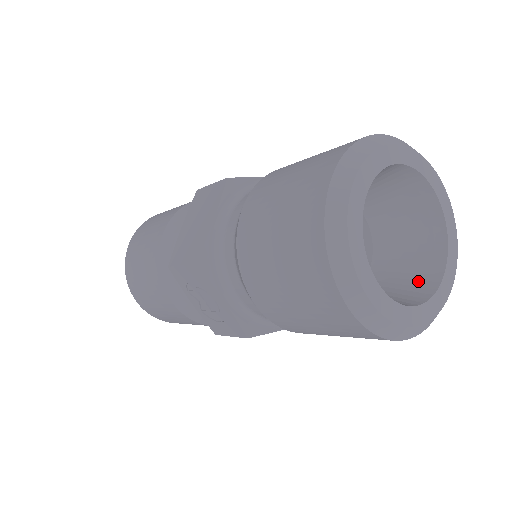
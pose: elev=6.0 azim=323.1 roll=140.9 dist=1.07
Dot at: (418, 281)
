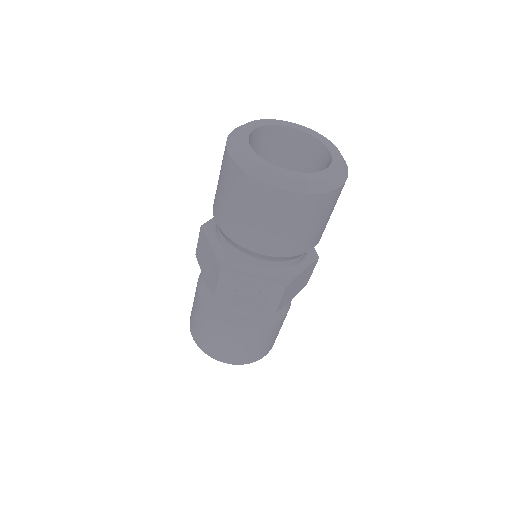
Dot at: (324, 167)
